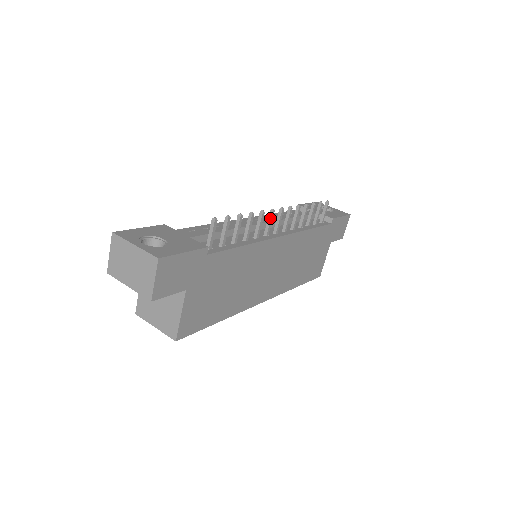
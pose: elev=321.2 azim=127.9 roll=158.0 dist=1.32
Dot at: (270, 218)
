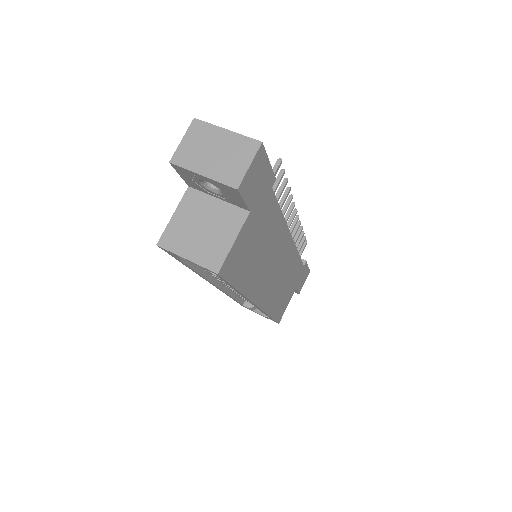
Dot at: (291, 210)
